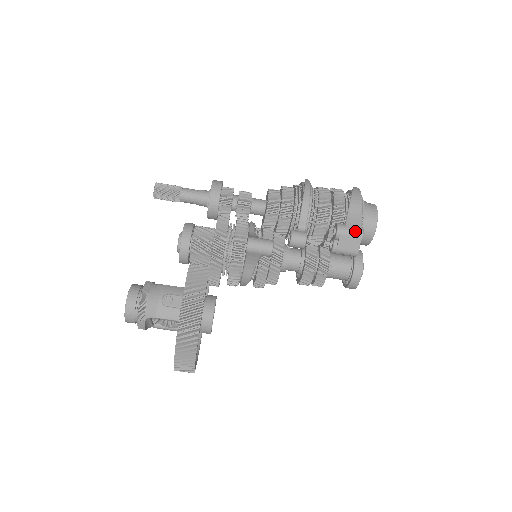
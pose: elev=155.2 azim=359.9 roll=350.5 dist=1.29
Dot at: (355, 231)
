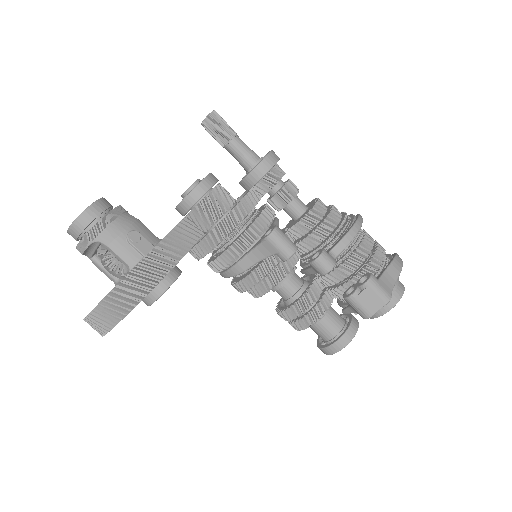
Dot at: (384, 292)
